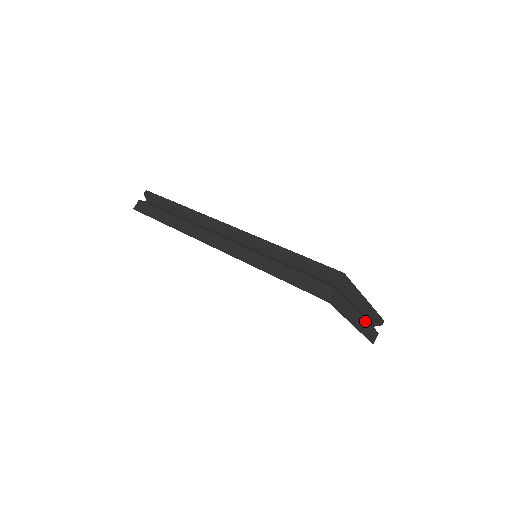
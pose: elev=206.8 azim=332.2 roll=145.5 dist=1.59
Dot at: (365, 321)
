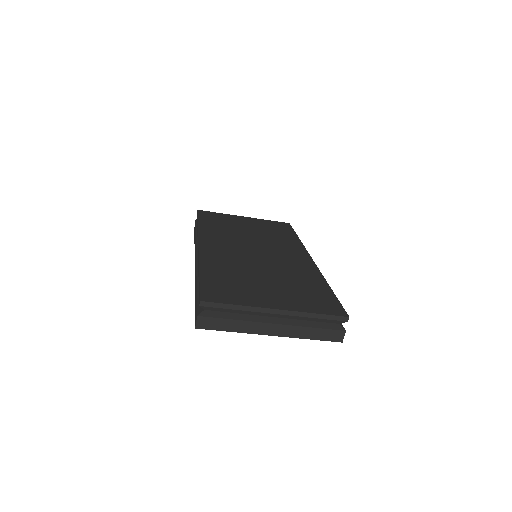
Dot at: (295, 327)
